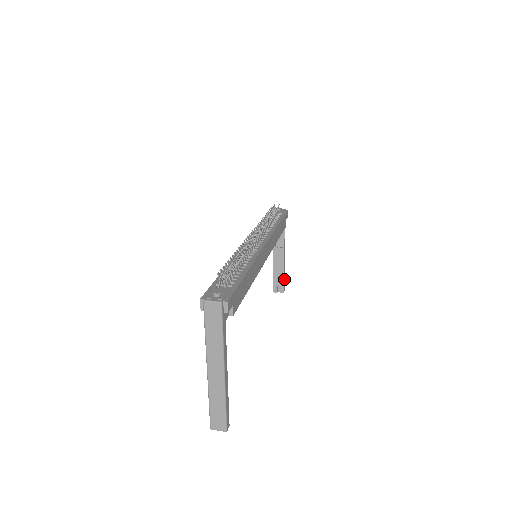
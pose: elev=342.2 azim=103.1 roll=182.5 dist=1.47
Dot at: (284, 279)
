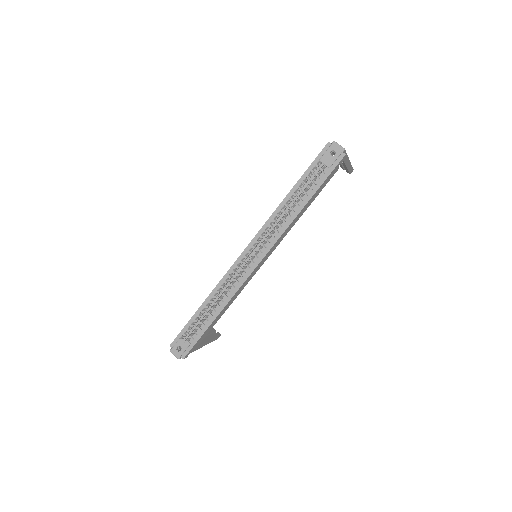
Dot at: (351, 169)
